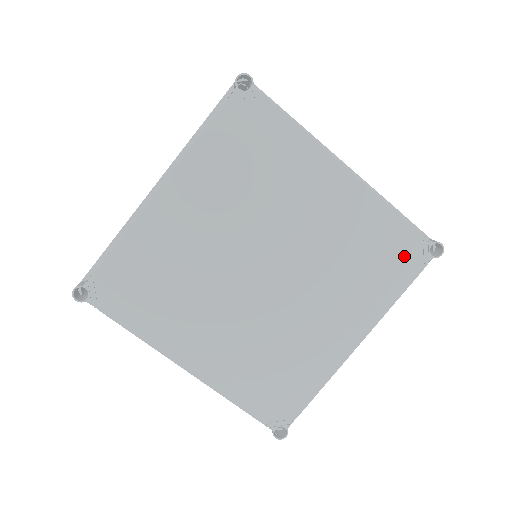
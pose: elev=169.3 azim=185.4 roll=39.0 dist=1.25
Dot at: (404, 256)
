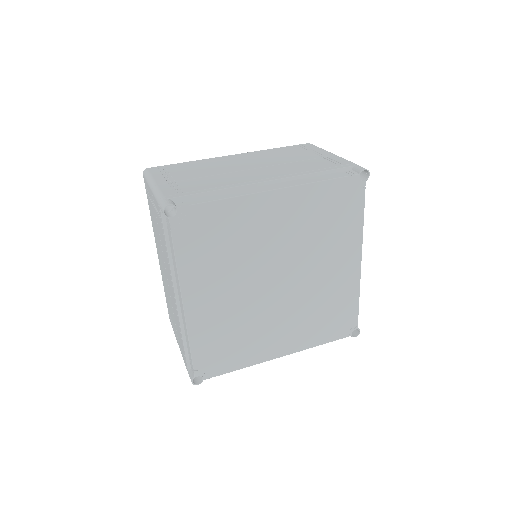
Dot at: (342, 325)
